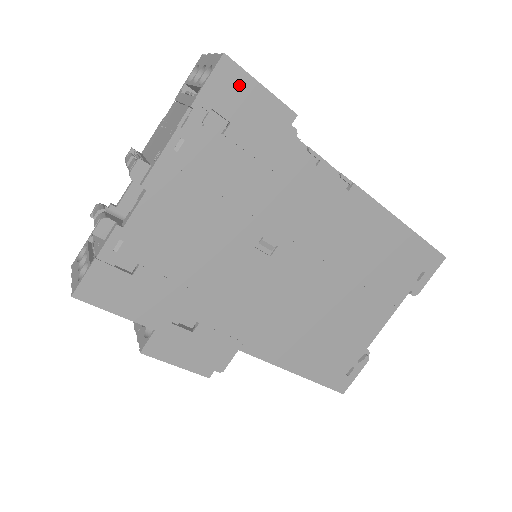
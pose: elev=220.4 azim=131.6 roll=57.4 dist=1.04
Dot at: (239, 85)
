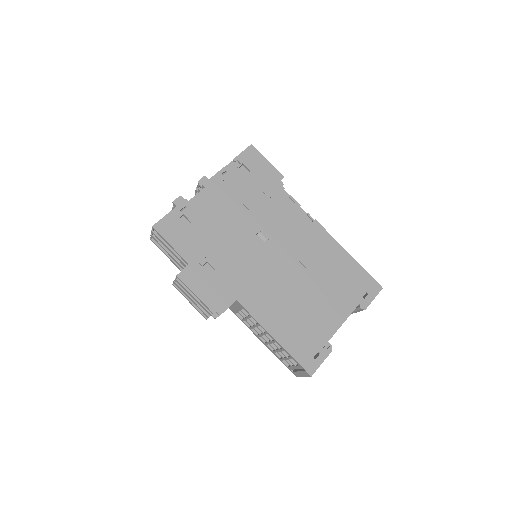
Dot at: (257, 157)
